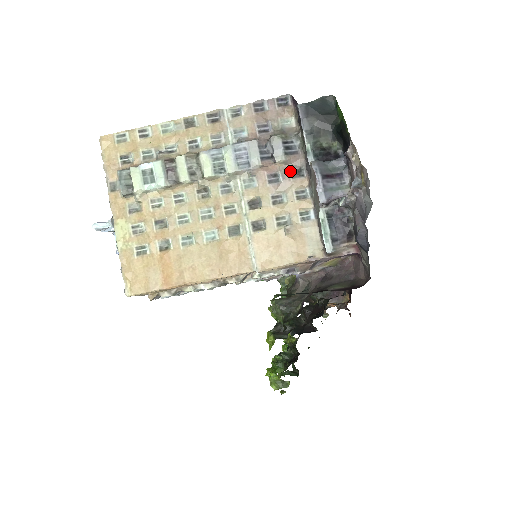
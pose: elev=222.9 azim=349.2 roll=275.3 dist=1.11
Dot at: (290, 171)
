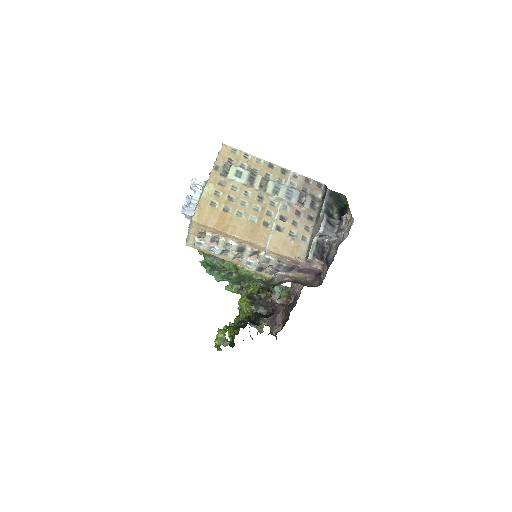
Dot at: (308, 215)
